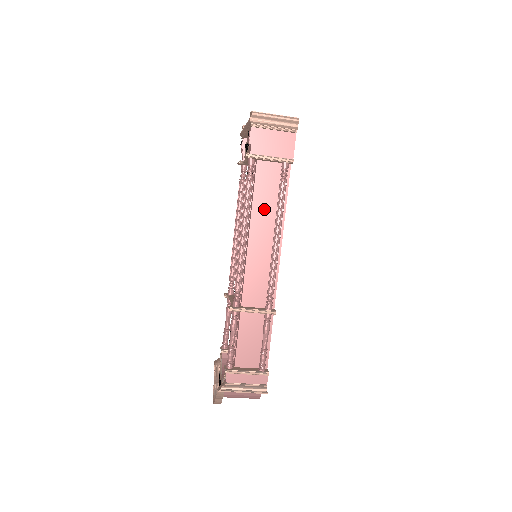
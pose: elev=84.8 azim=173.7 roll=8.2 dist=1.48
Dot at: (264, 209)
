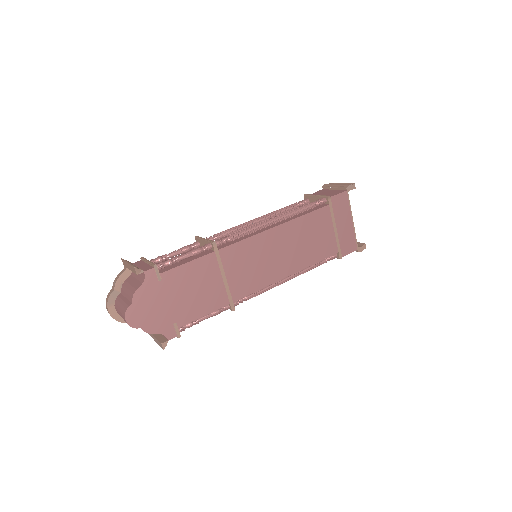
Dot at: occluded
